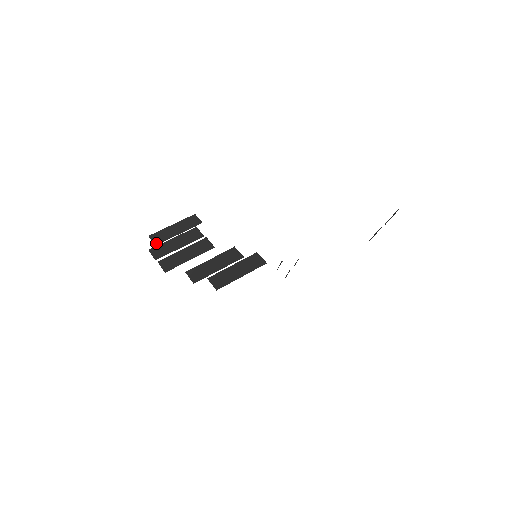
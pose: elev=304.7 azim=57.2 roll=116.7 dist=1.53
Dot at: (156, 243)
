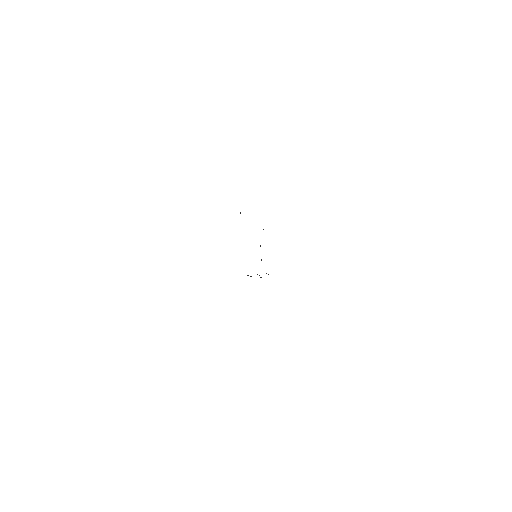
Dot at: occluded
